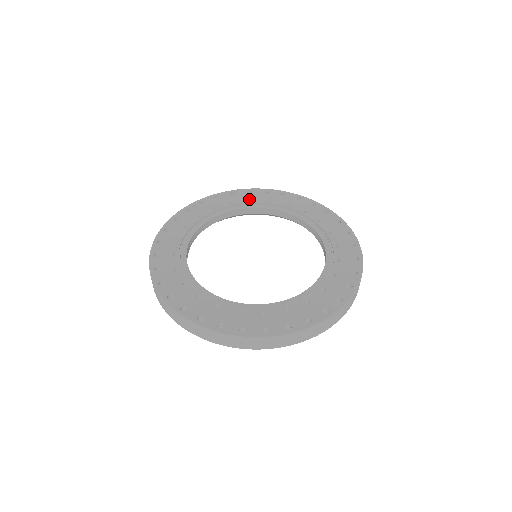
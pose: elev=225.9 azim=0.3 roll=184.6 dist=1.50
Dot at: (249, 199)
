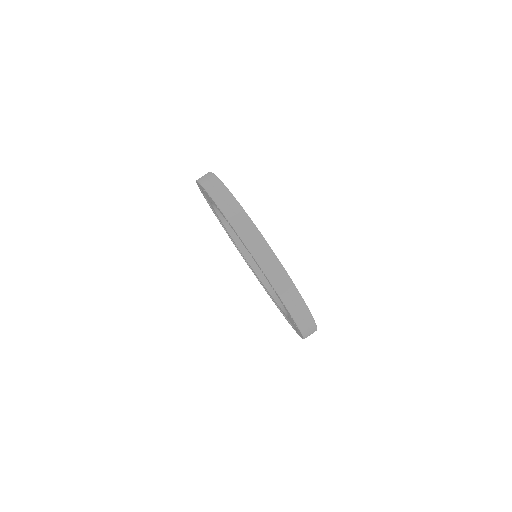
Dot at: occluded
